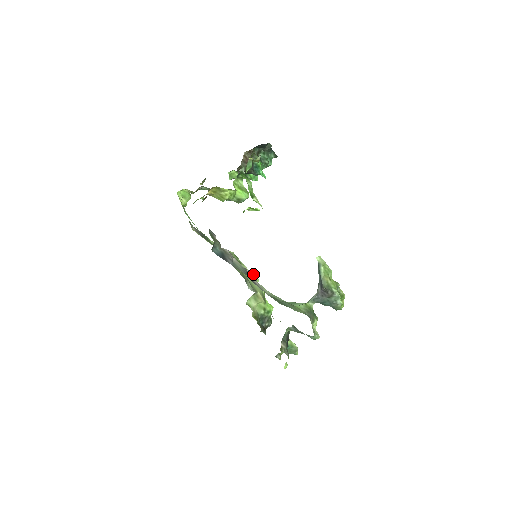
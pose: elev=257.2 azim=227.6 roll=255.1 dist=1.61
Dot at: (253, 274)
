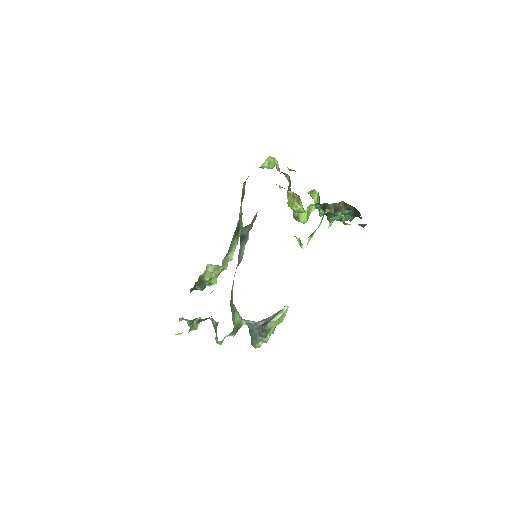
Dot at: occluded
